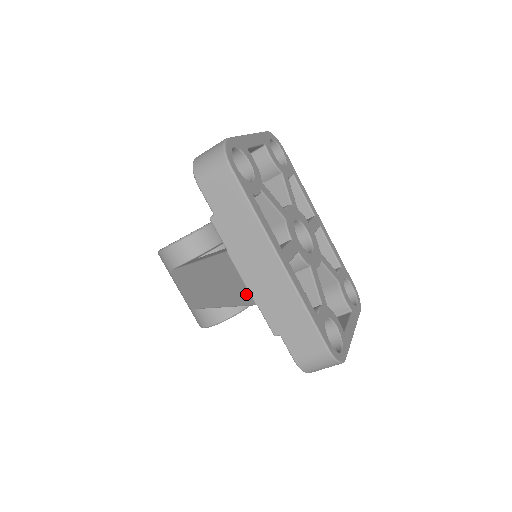
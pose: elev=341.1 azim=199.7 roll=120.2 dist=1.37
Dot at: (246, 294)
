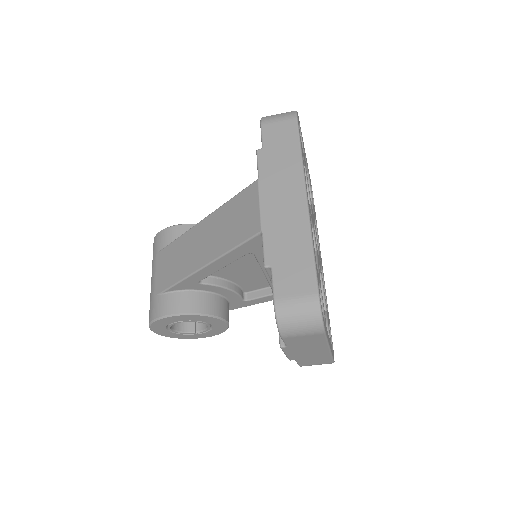
Dot at: (254, 223)
